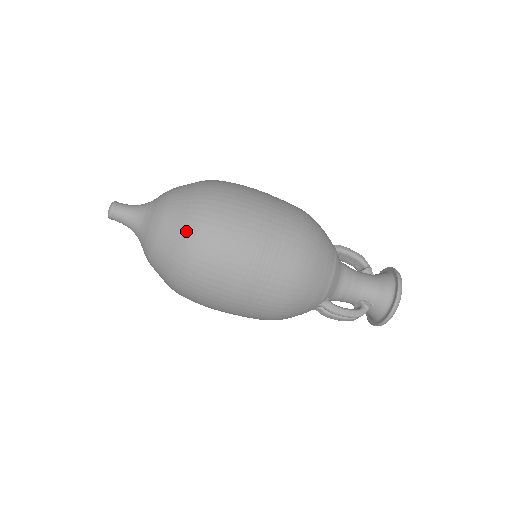
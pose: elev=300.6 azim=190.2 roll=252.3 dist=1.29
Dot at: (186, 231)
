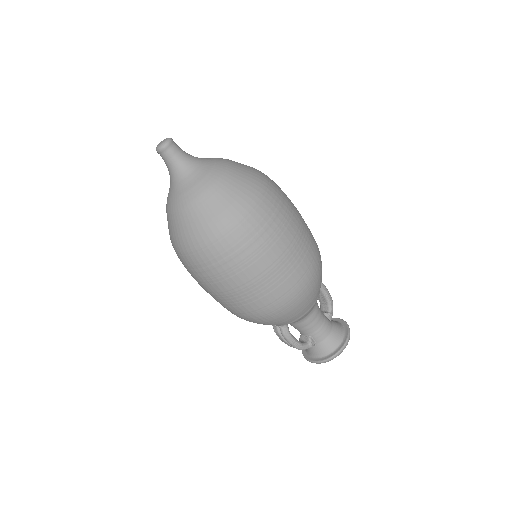
Dot at: (221, 219)
